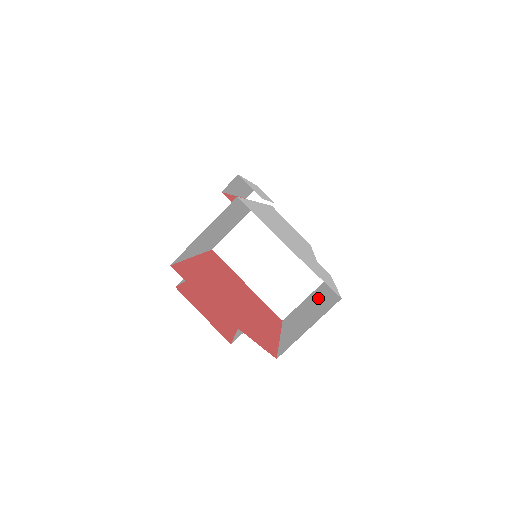
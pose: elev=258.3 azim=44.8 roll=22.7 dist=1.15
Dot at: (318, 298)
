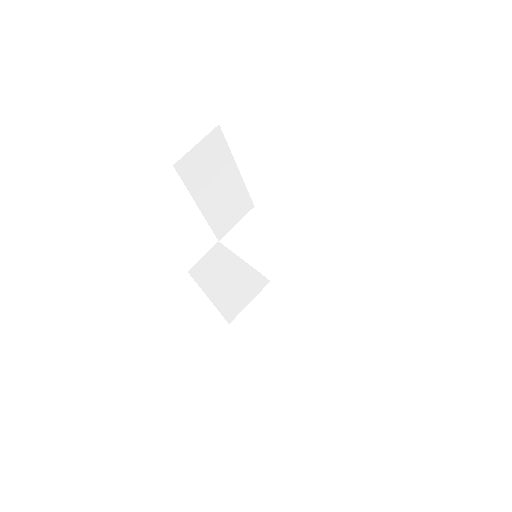
Dot at: occluded
